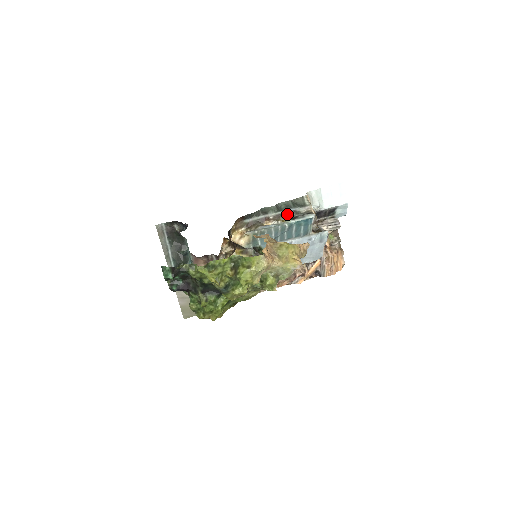
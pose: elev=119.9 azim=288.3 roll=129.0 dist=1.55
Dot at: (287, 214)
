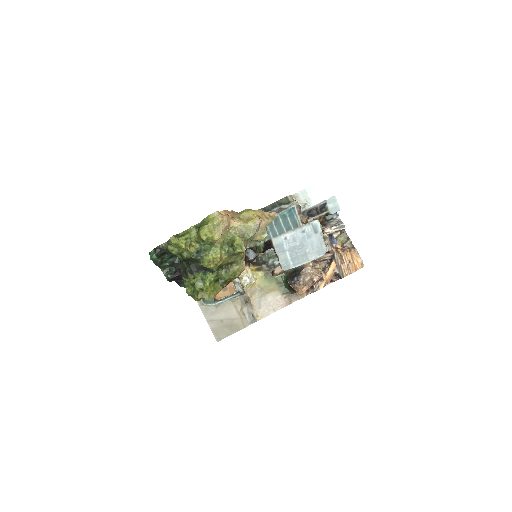
Dot at: occluded
